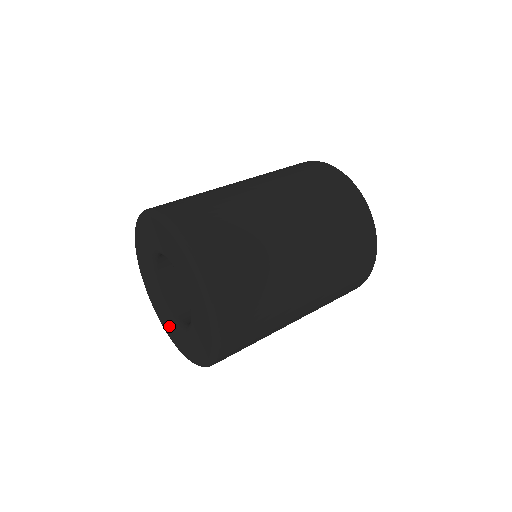
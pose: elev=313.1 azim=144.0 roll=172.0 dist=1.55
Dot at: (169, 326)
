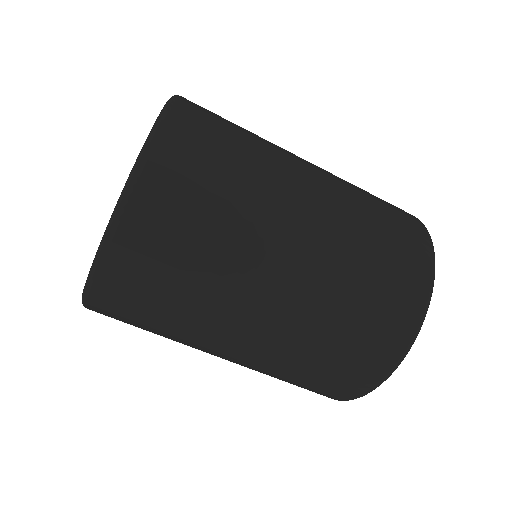
Dot at: occluded
